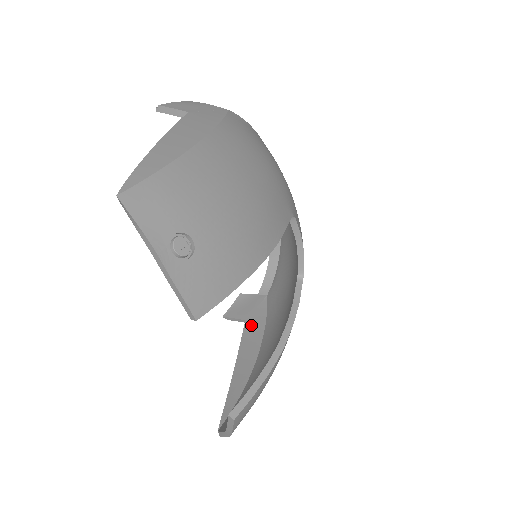
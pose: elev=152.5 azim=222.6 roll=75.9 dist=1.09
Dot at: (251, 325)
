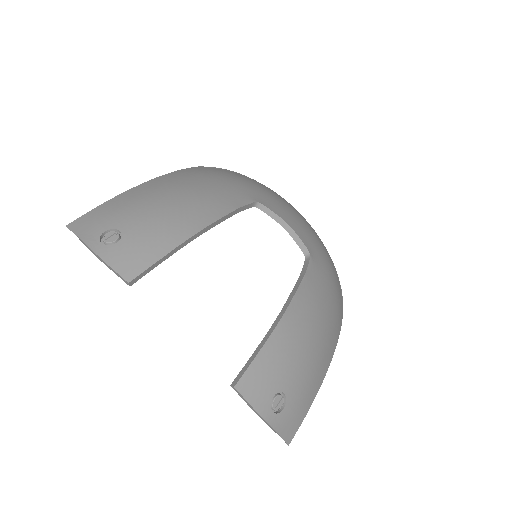
Dot at: occluded
